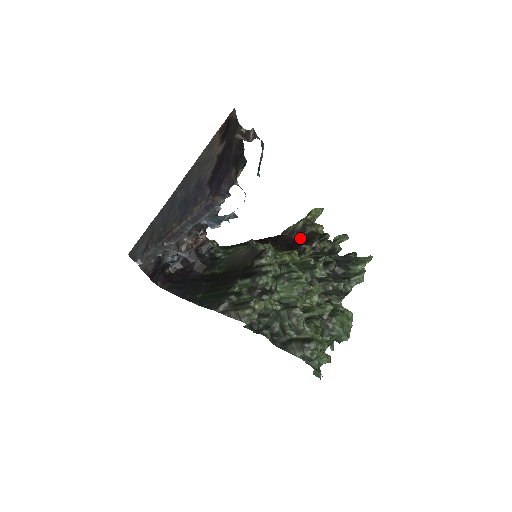
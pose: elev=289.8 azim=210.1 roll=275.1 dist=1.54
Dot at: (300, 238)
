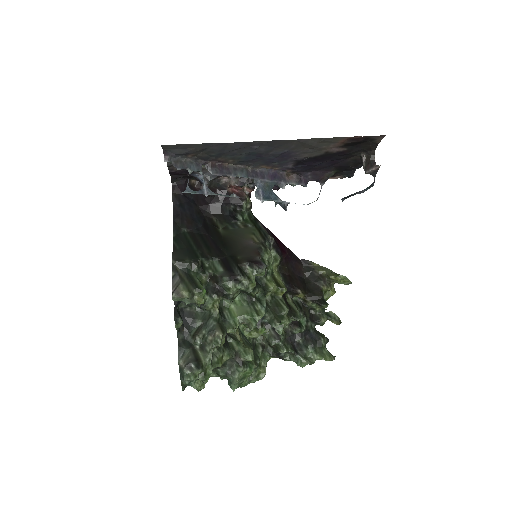
Dot at: (307, 281)
